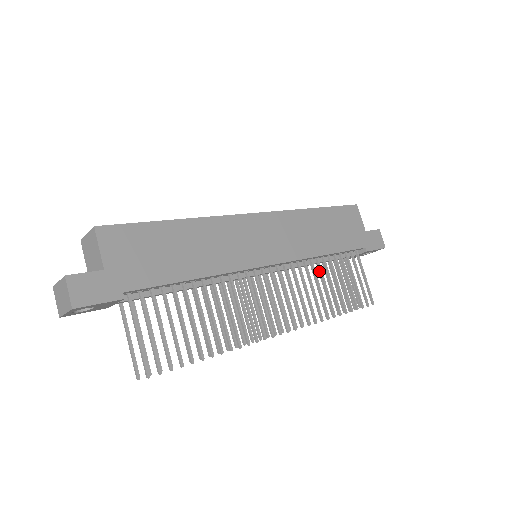
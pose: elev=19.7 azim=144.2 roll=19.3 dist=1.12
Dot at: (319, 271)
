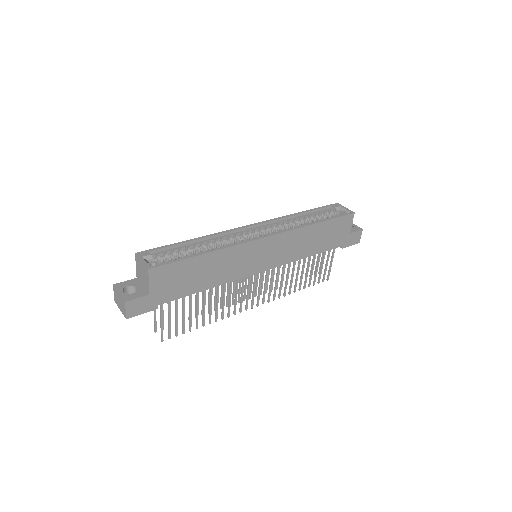
Dot at: (298, 264)
